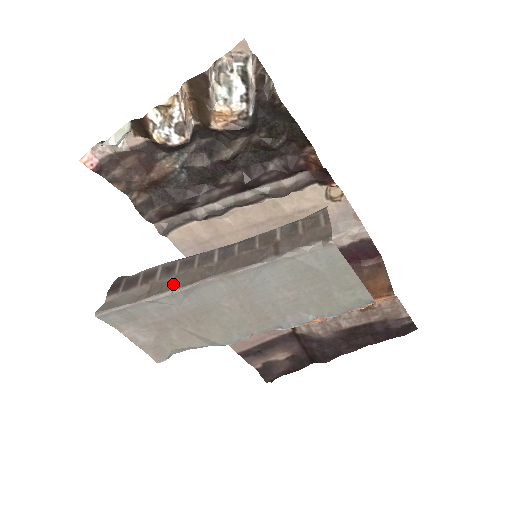
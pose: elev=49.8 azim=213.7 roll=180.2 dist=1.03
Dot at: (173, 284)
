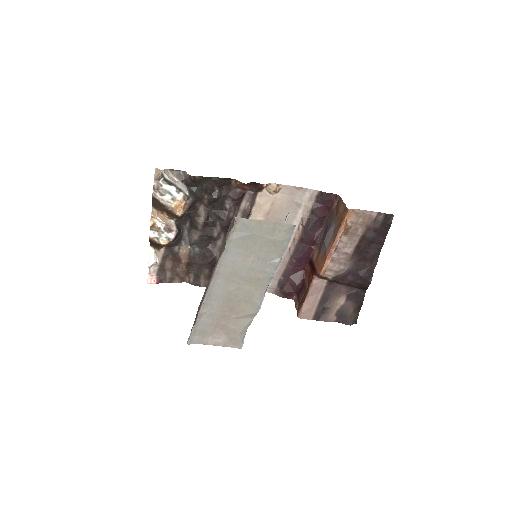
Dot at: occluded
